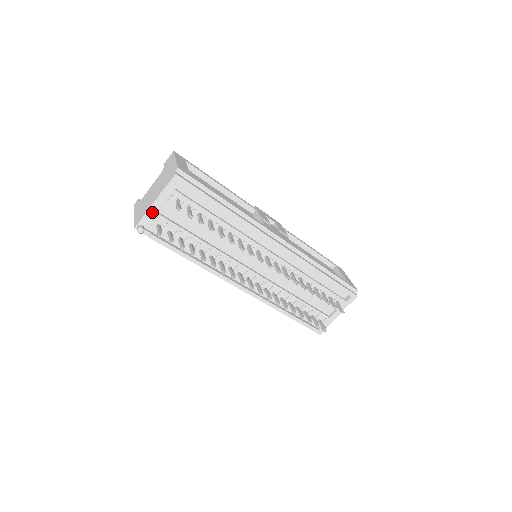
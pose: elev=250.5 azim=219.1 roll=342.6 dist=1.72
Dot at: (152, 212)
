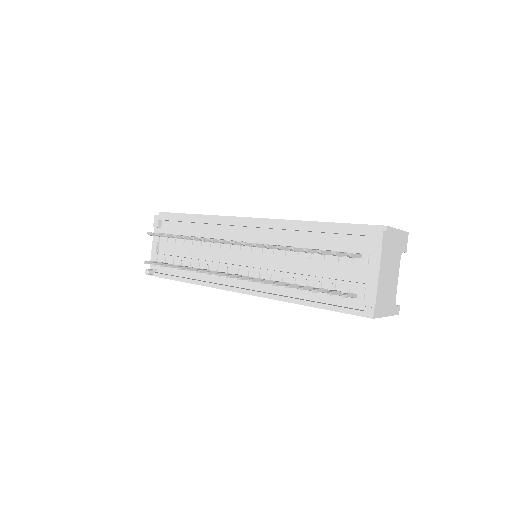
Dot at: (154, 255)
